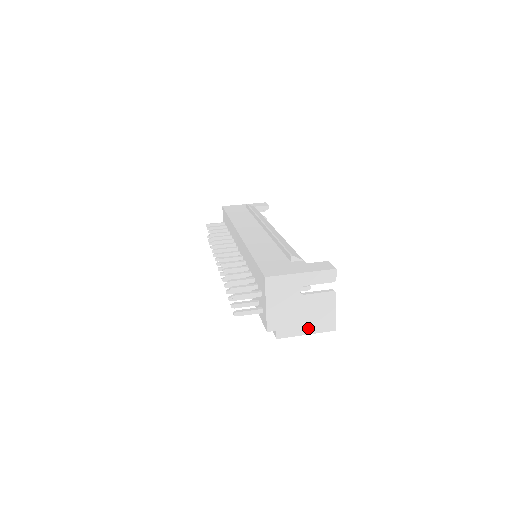
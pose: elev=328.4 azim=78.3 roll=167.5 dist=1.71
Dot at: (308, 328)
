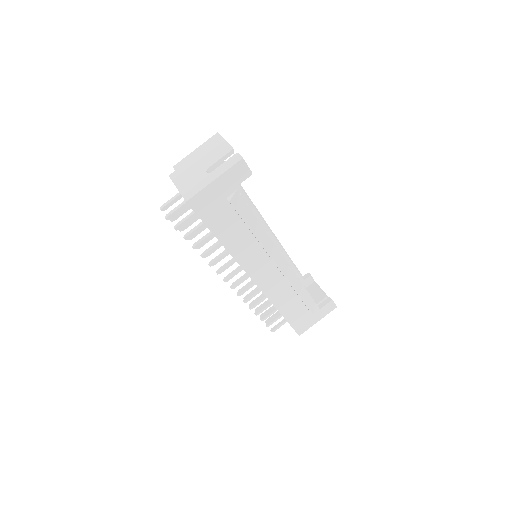
Dot at: occluded
